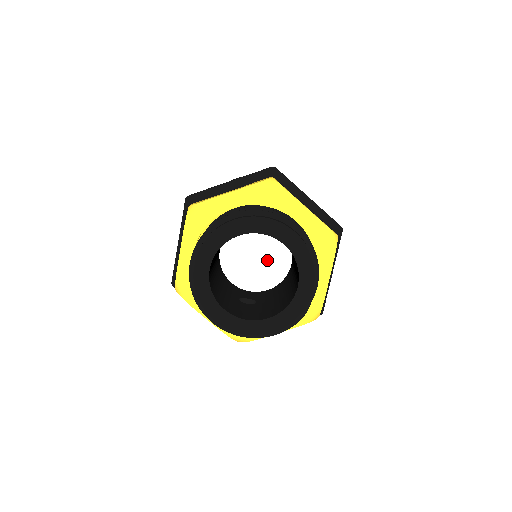
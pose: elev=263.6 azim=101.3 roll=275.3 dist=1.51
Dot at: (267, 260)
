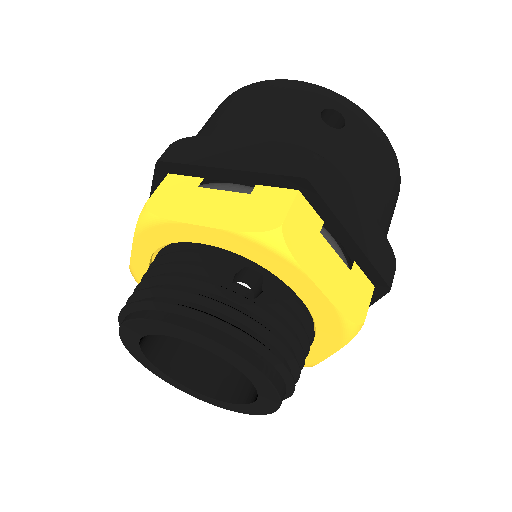
Dot at: occluded
